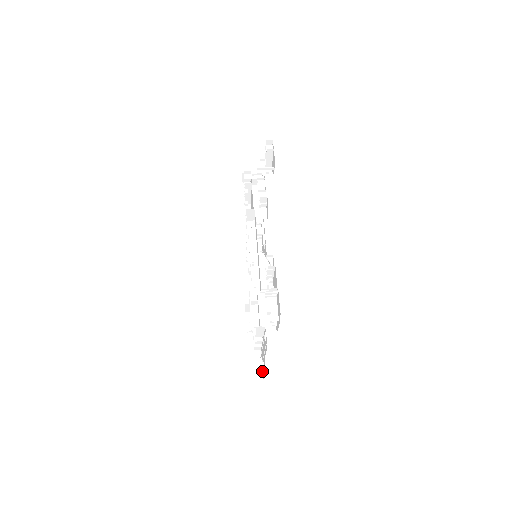
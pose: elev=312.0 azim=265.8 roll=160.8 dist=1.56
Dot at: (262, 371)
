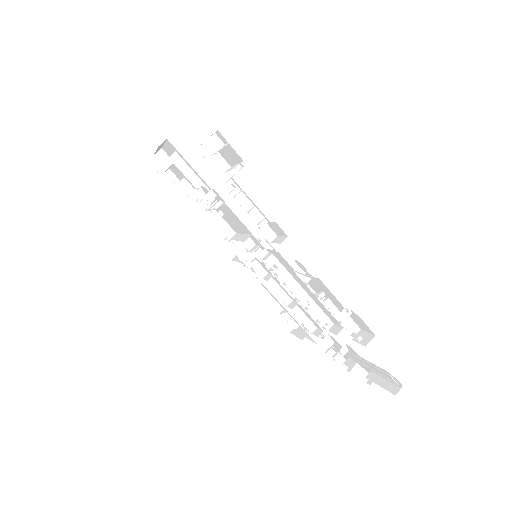
Dot at: (364, 373)
